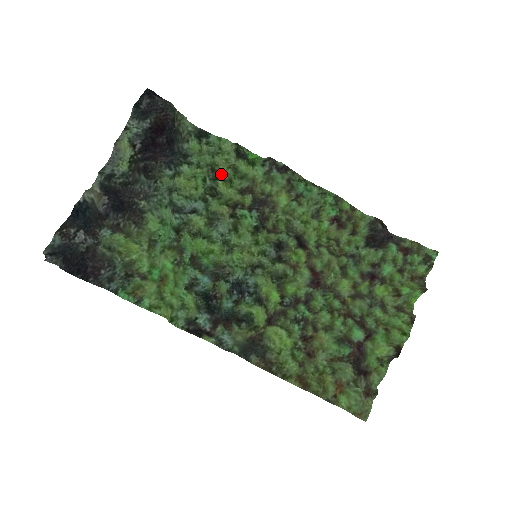
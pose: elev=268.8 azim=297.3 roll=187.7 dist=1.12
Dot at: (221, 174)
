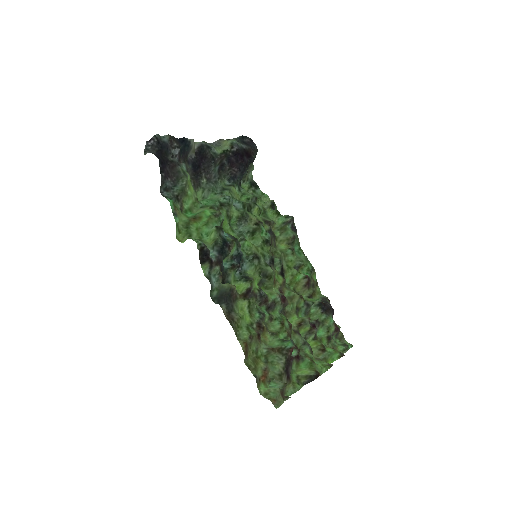
Dot at: (258, 205)
